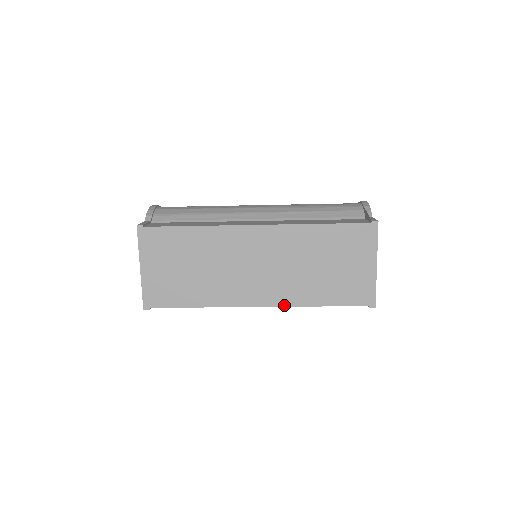
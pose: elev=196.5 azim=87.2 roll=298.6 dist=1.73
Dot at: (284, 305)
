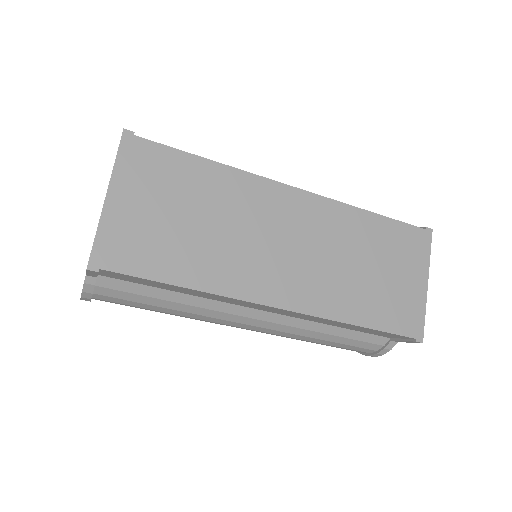
Dot at: (314, 313)
